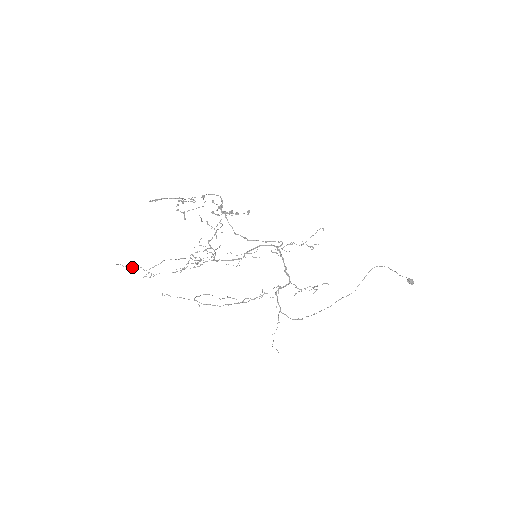
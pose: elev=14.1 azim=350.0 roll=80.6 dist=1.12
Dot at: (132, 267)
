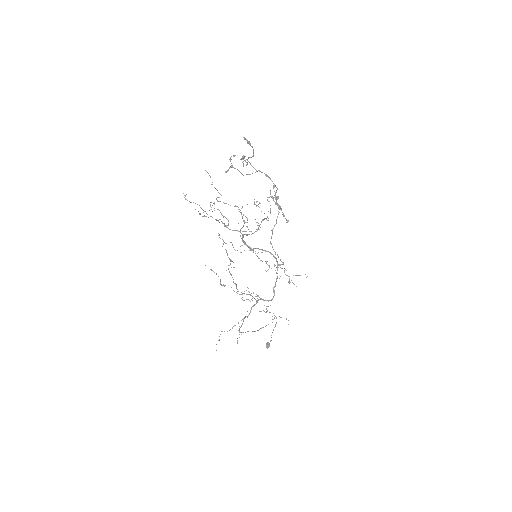
Dot at: occluded
